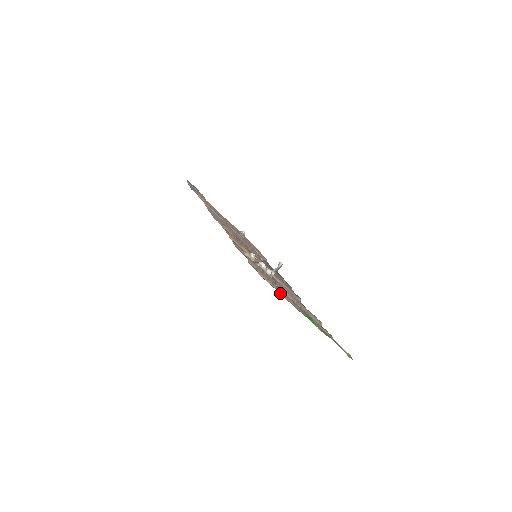
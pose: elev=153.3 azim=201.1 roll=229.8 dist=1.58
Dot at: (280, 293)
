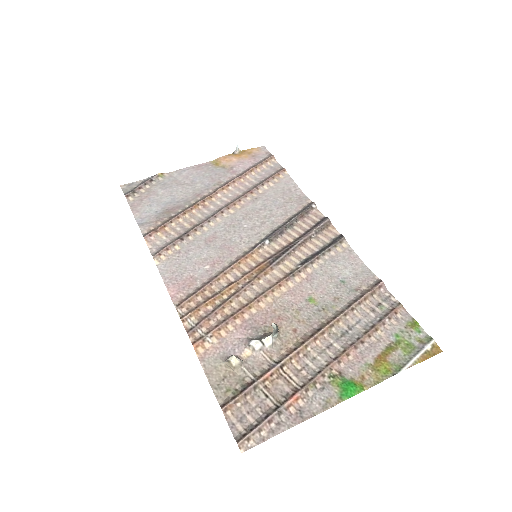
Dot at: (284, 430)
